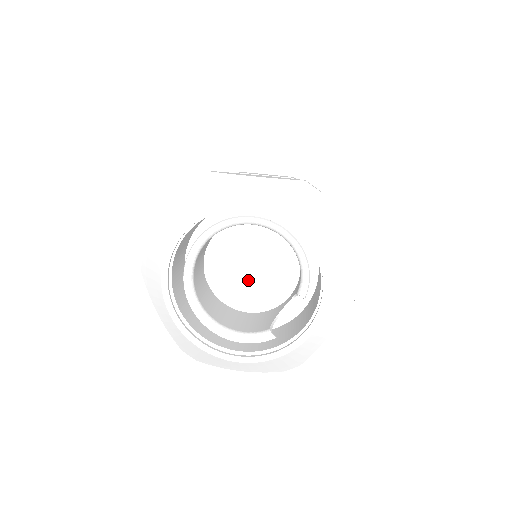
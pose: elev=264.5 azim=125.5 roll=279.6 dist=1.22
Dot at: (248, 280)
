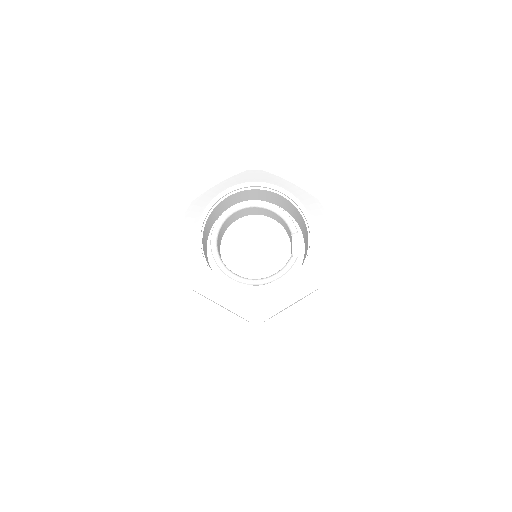
Dot at: (260, 258)
